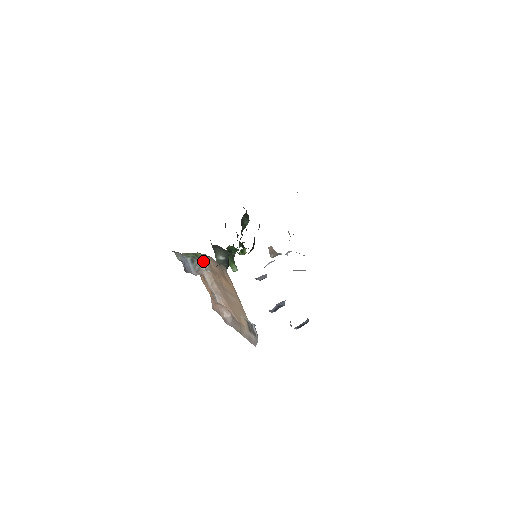
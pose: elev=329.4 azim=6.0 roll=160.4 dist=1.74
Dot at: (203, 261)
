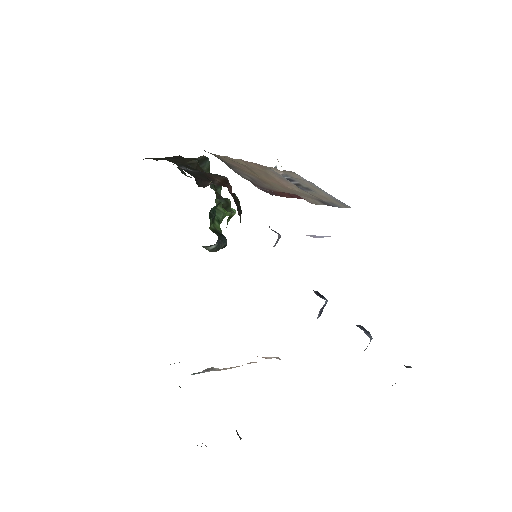
Dot at: (208, 368)
